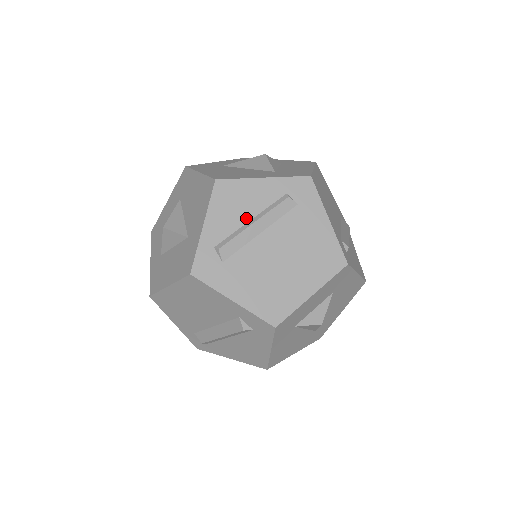
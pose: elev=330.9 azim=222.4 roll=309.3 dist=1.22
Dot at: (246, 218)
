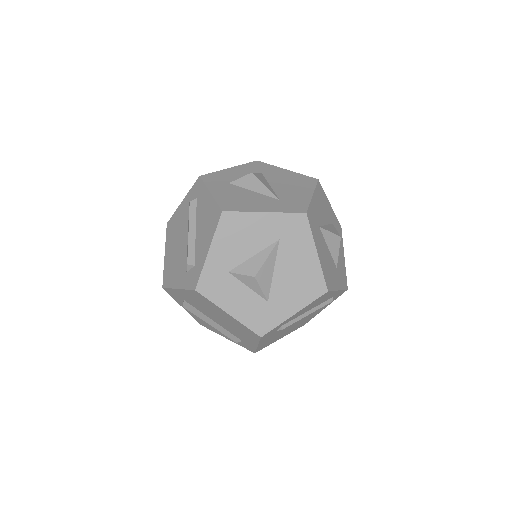
Dot at: occluded
